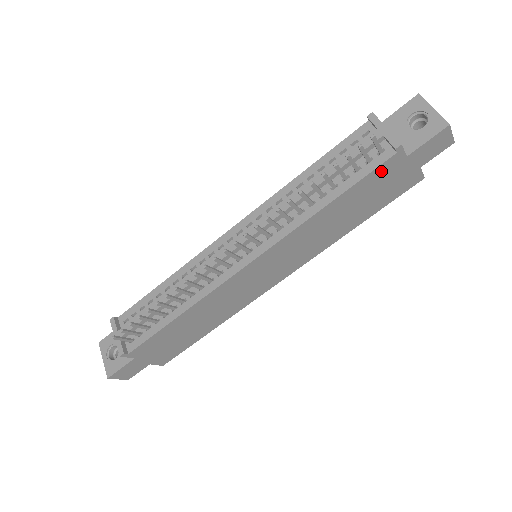
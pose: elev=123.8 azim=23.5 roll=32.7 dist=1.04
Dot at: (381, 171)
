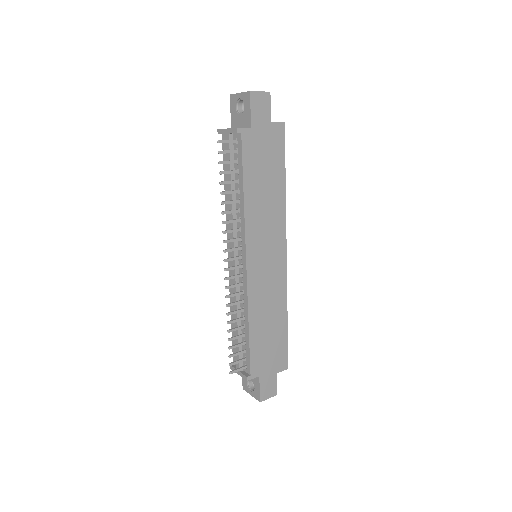
Dot at: (248, 149)
